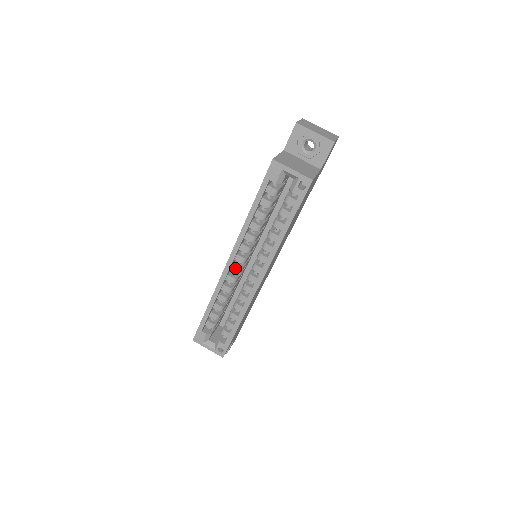
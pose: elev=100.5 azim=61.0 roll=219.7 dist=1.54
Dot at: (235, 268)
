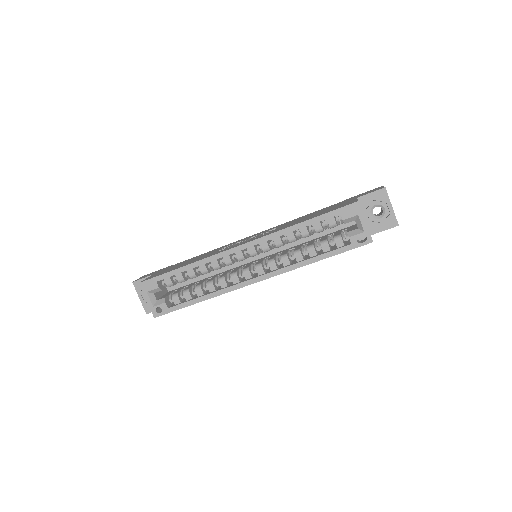
Dot at: (241, 254)
